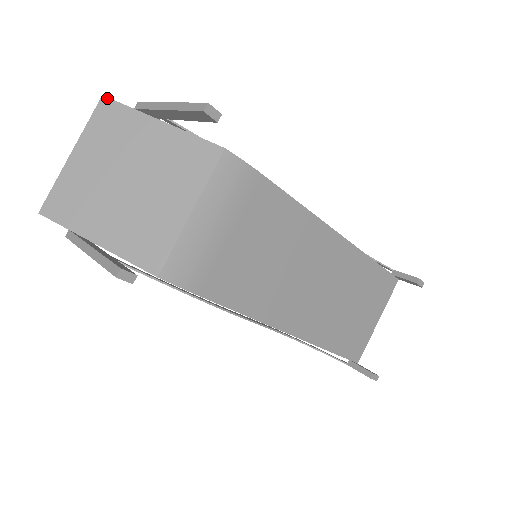
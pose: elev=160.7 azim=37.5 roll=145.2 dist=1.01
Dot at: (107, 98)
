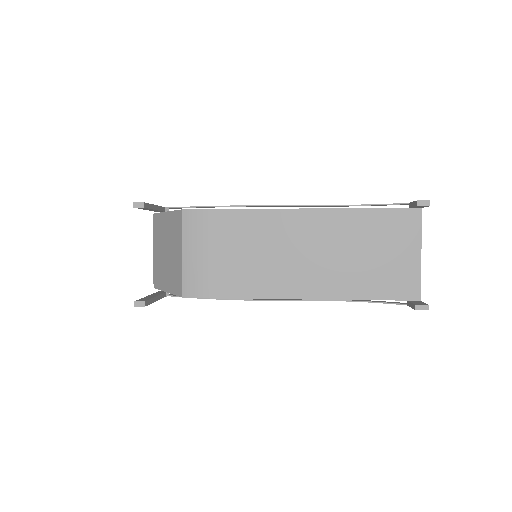
Dot at: (154, 214)
